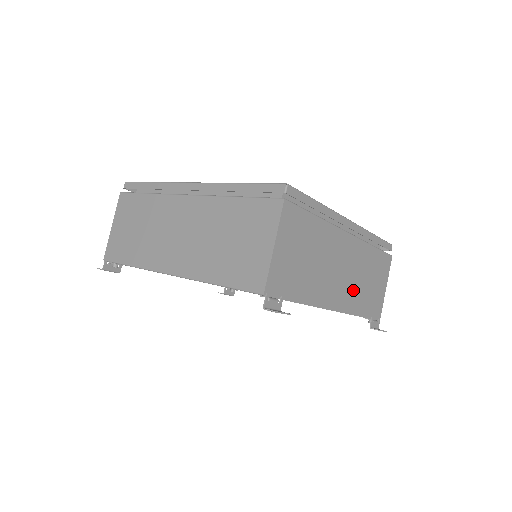
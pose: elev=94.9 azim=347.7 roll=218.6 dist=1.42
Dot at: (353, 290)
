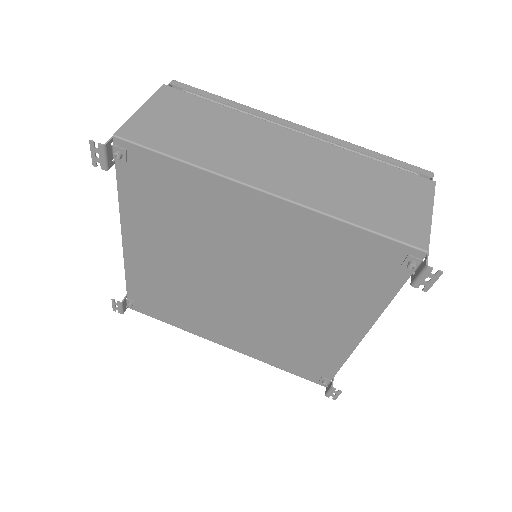
Dot at: occluded
